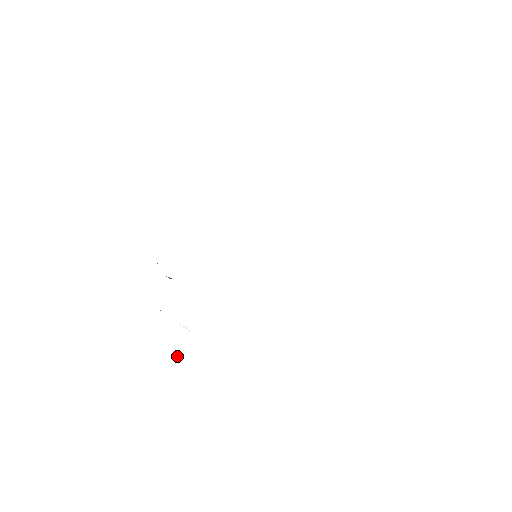
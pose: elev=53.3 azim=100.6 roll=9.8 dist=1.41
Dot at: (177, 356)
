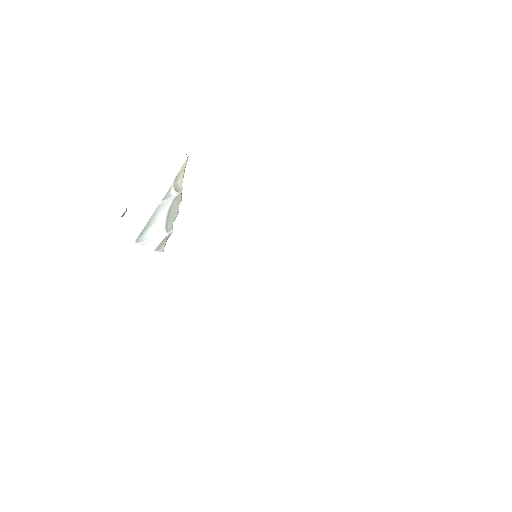
Dot at: occluded
